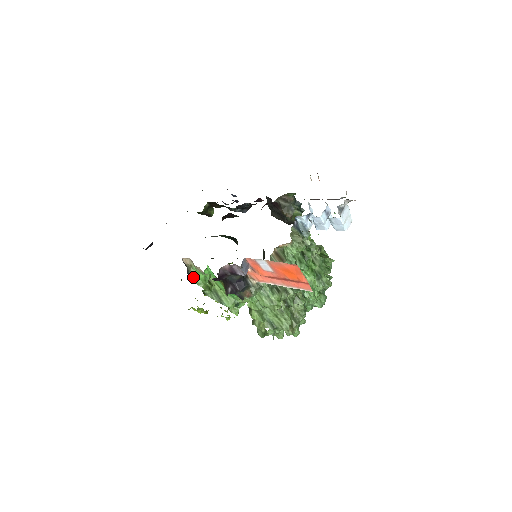
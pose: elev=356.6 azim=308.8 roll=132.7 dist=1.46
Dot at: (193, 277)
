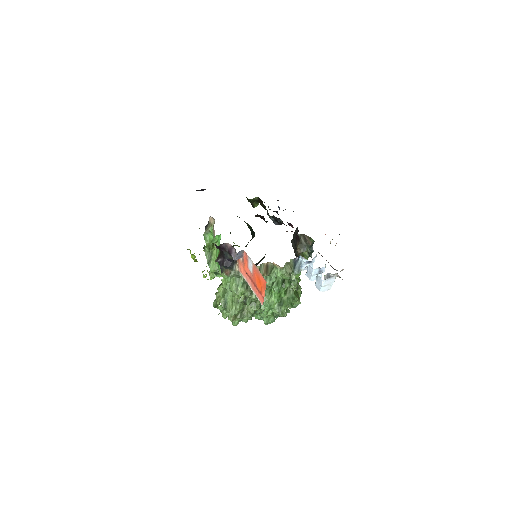
Dot at: (206, 233)
